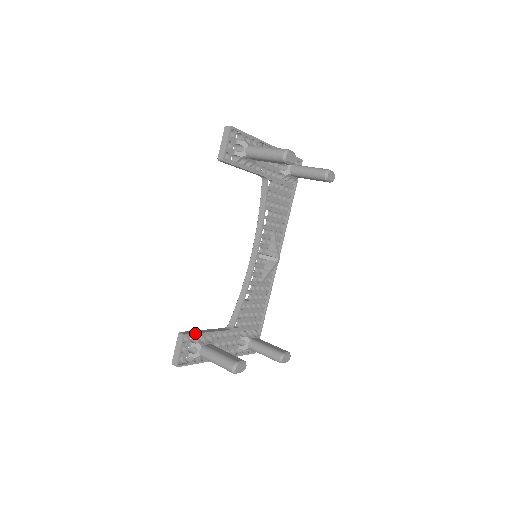
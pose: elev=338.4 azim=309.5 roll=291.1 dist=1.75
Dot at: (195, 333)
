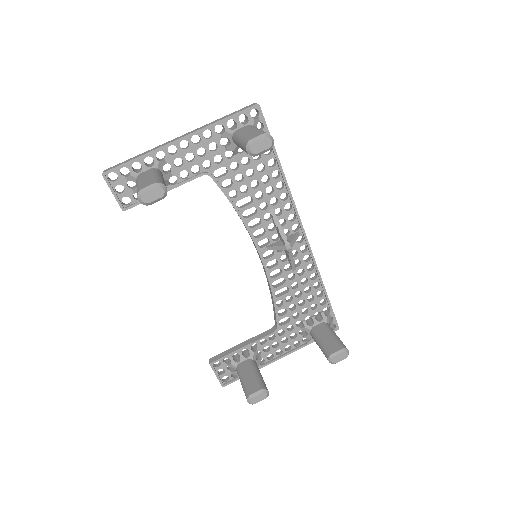
Dot at: (224, 356)
